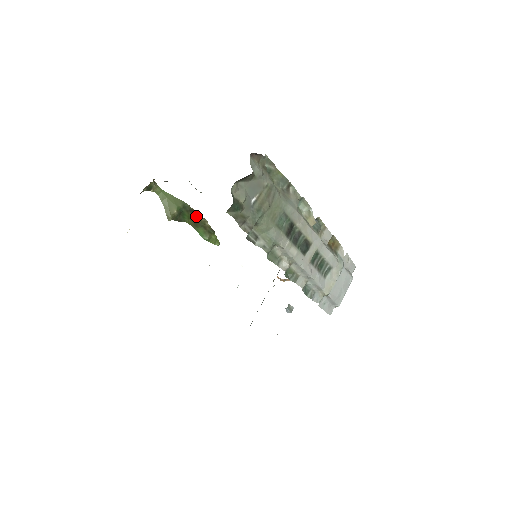
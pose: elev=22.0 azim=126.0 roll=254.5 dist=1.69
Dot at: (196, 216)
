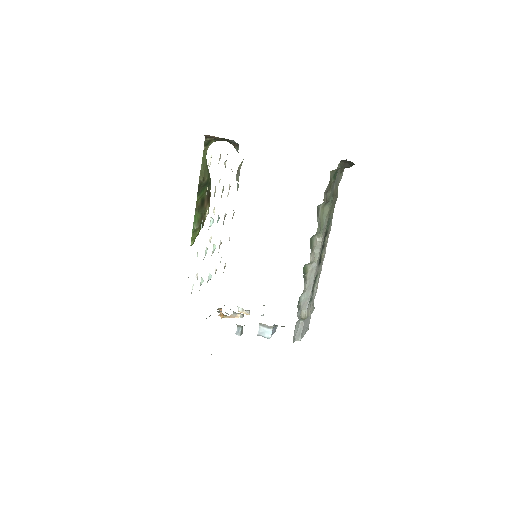
Dot at: (206, 201)
